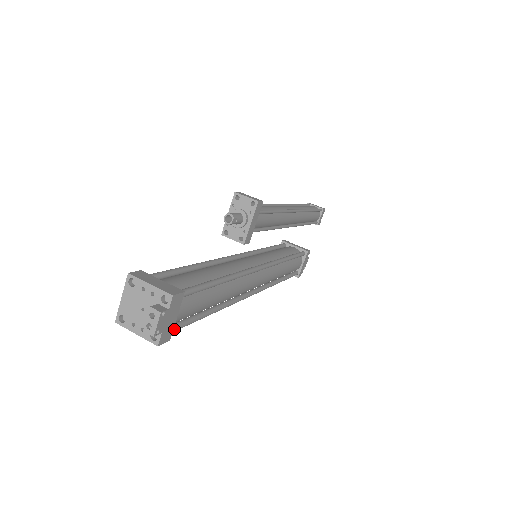
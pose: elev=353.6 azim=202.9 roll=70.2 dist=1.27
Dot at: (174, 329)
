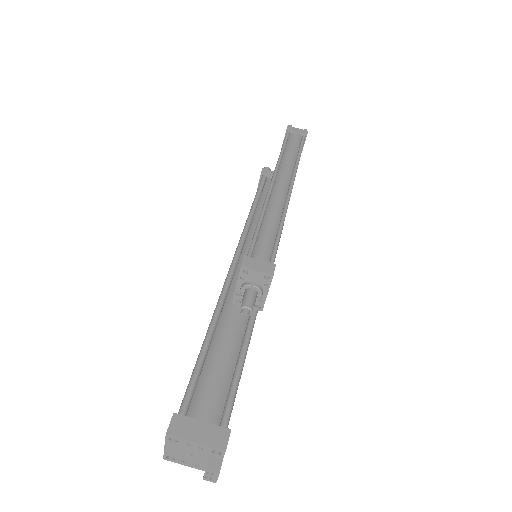
Dot at: occluded
